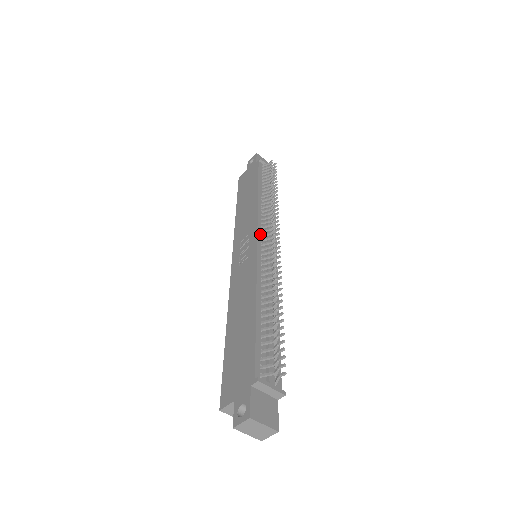
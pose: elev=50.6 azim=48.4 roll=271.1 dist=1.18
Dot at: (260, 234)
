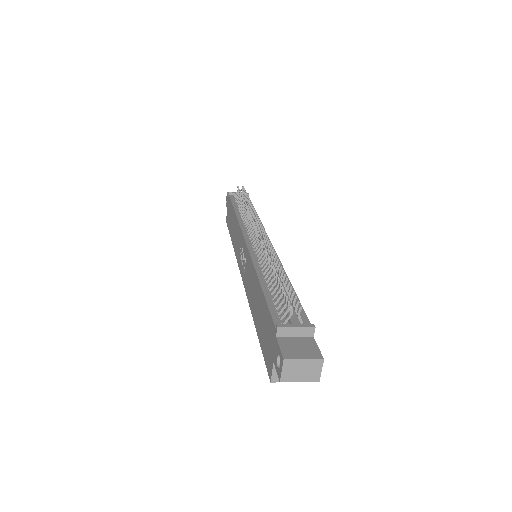
Dot at: (247, 236)
